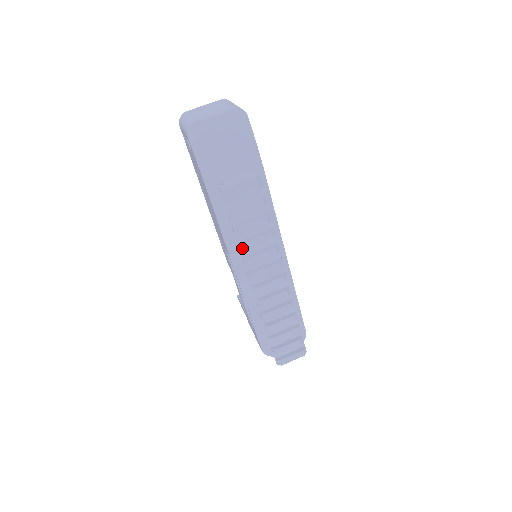
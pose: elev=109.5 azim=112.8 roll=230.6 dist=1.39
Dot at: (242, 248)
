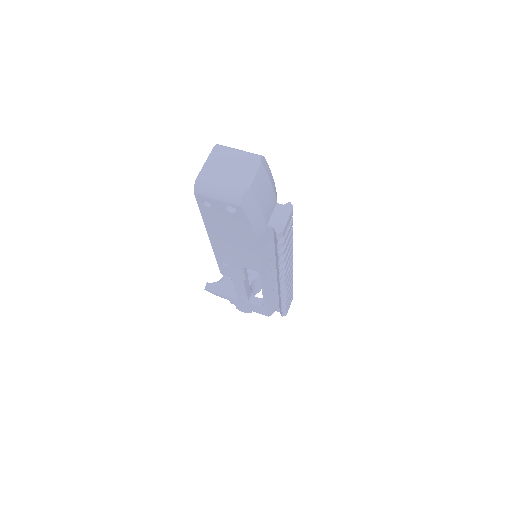
Dot at: (282, 263)
